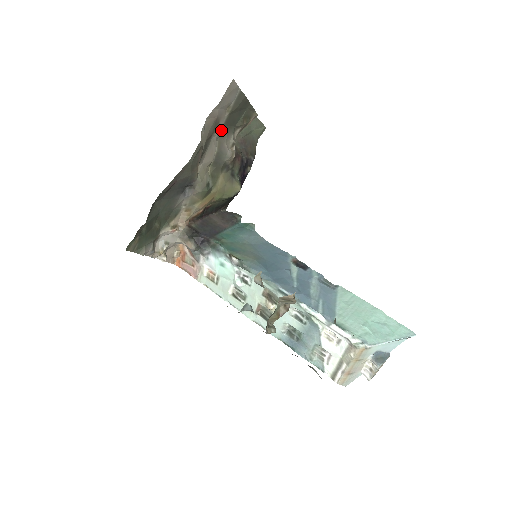
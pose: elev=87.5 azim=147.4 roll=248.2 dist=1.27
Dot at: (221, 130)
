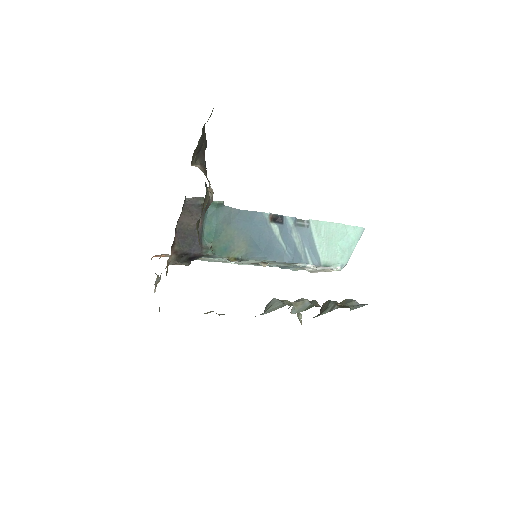
Dot at: occluded
